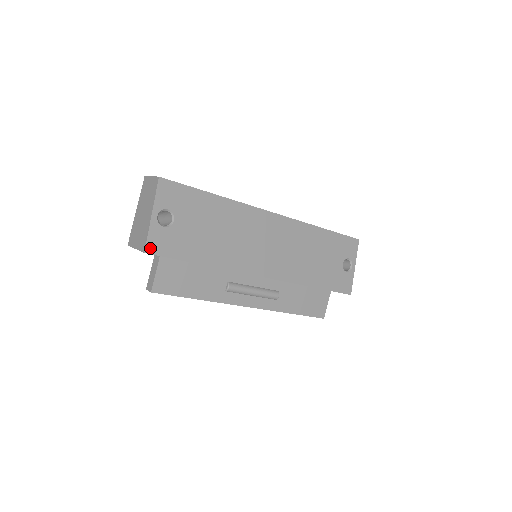
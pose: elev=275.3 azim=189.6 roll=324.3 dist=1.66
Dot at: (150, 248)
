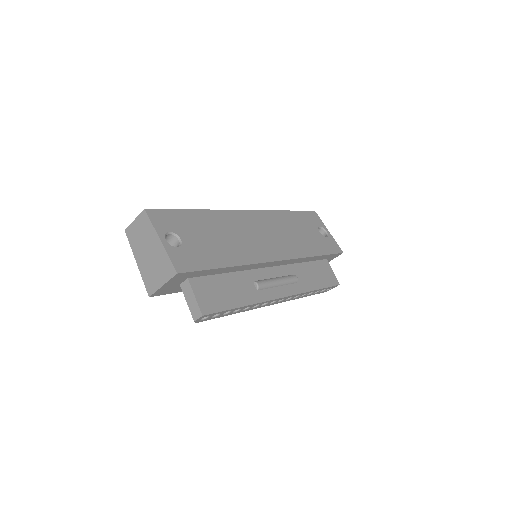
Dot at: (179, 268)
